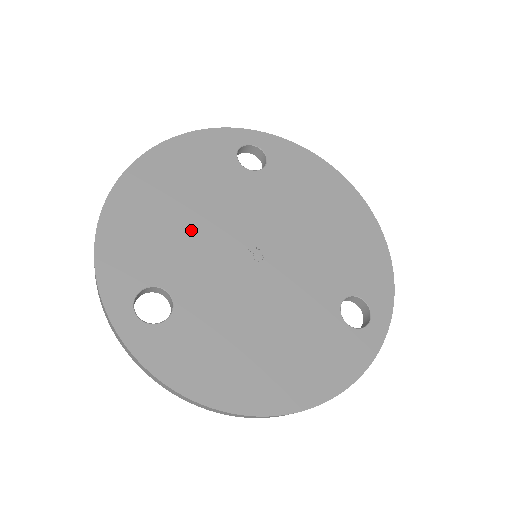
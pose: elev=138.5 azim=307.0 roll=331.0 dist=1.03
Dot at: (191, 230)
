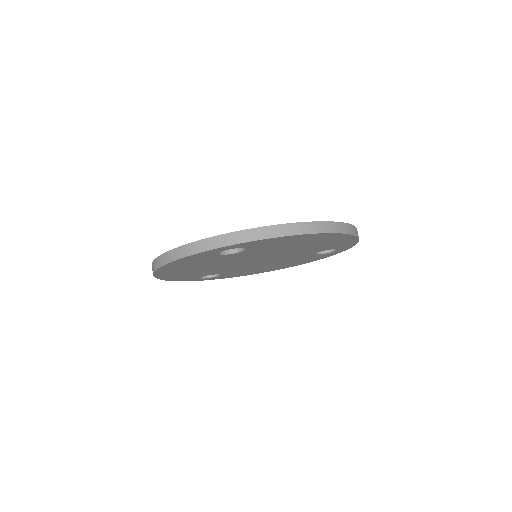
Dot at: occluded
